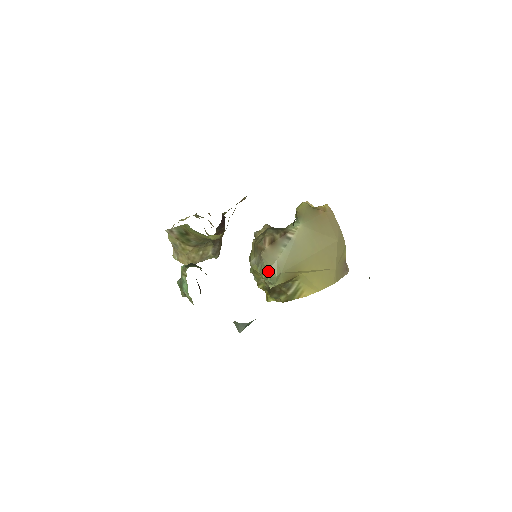
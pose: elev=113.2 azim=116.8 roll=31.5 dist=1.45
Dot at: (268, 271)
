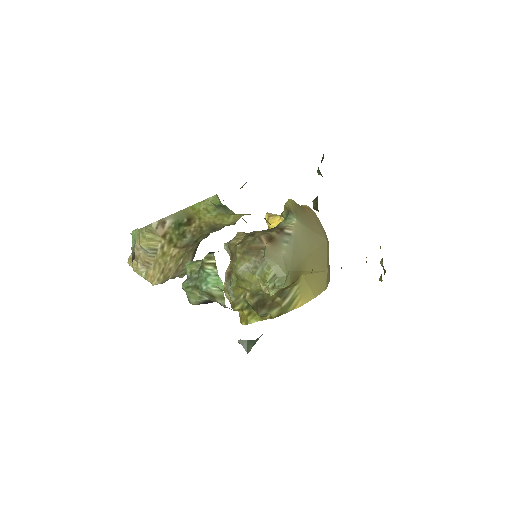
Dot at: (275, 271)
